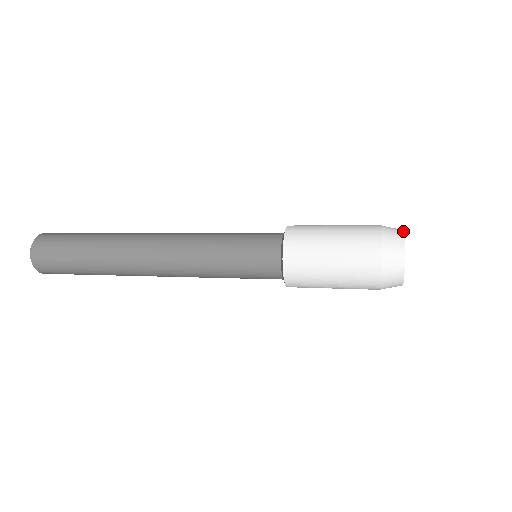
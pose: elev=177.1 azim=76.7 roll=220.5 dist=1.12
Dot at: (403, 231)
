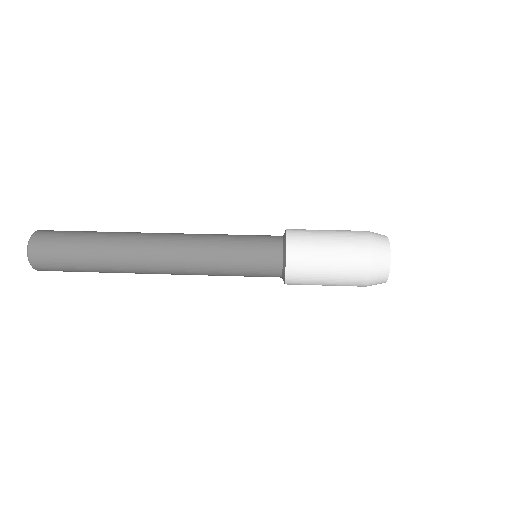
Dot at: occluded
